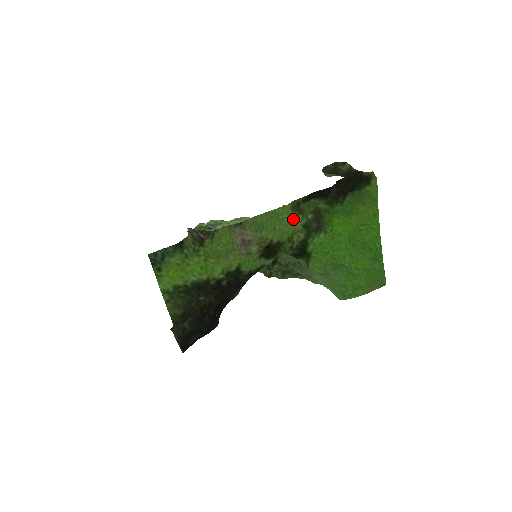
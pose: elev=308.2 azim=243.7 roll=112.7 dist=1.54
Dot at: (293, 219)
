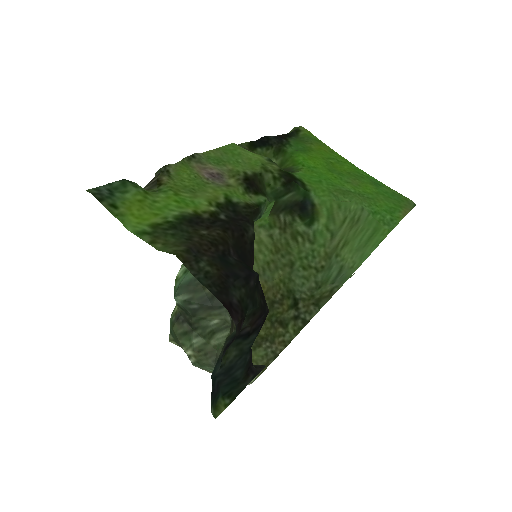
Dot at: (251, 154)
